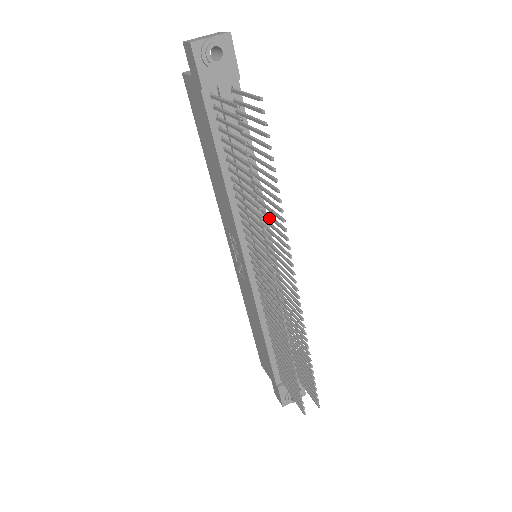
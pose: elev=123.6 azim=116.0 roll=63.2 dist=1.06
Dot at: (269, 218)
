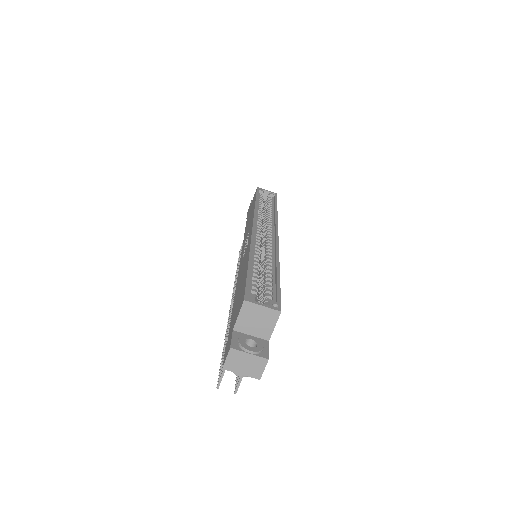
Dot at: occluded
